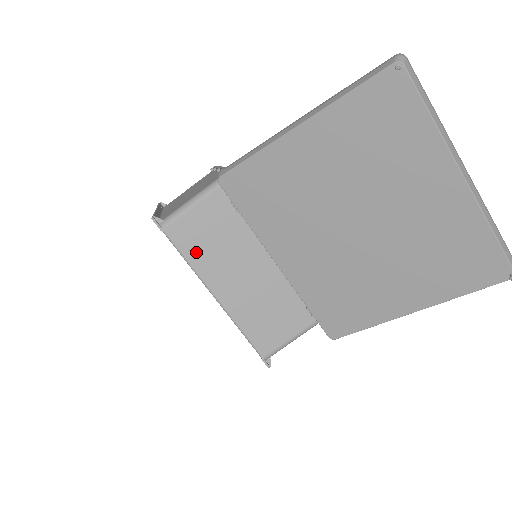
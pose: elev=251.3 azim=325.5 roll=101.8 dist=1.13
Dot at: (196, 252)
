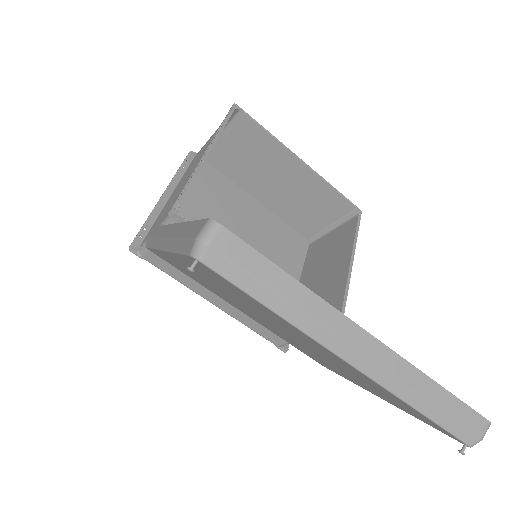
Dot at: (179, 274)
